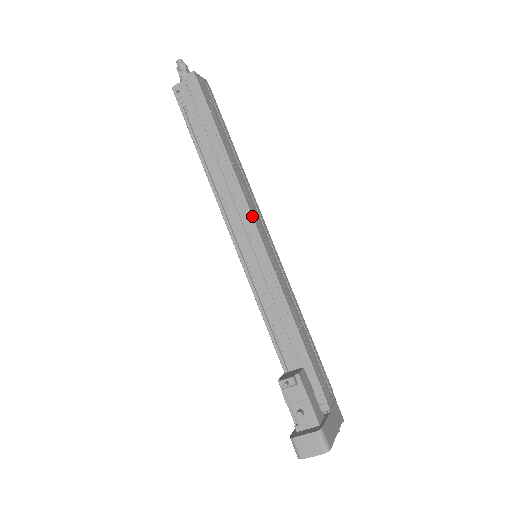
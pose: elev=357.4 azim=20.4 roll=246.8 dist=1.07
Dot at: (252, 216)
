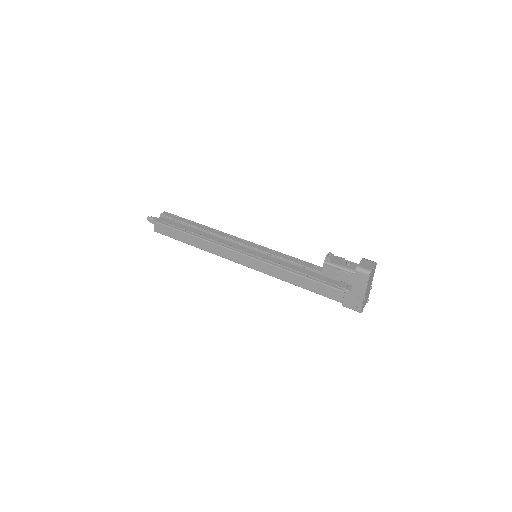
Dot at: (242, 239)
